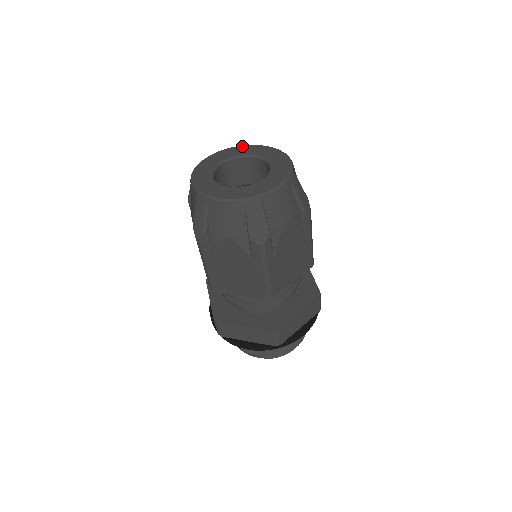
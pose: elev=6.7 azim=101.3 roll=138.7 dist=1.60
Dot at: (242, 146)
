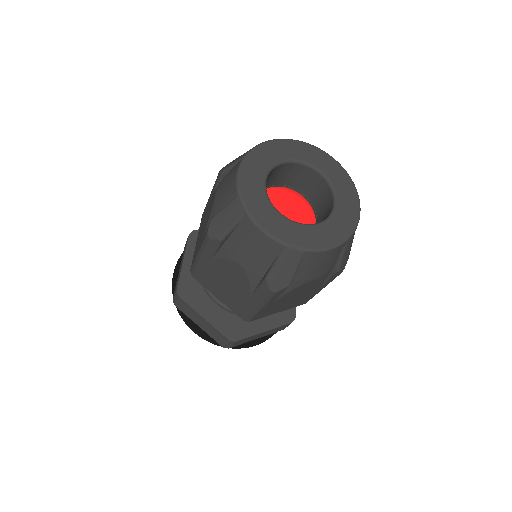
Dot at: (263, 146)
